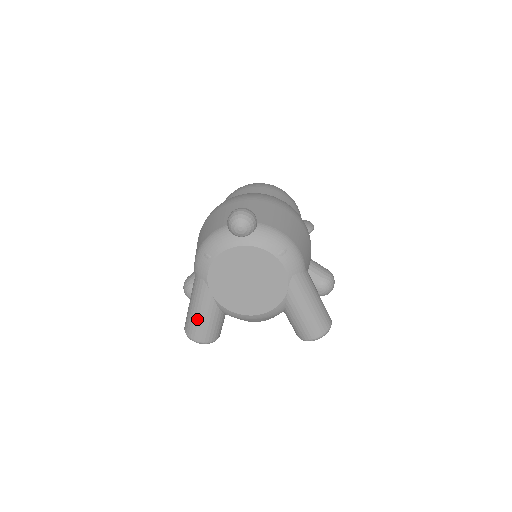
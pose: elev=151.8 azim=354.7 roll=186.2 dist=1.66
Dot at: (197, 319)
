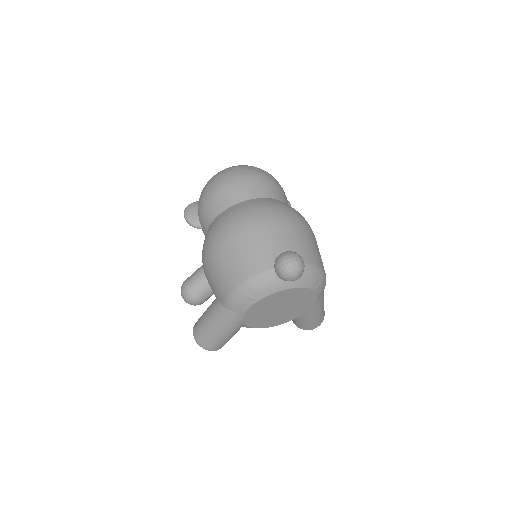
Dot at: (219, 338)
